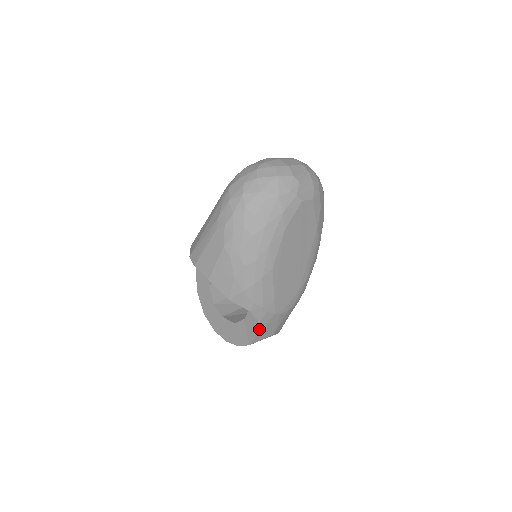
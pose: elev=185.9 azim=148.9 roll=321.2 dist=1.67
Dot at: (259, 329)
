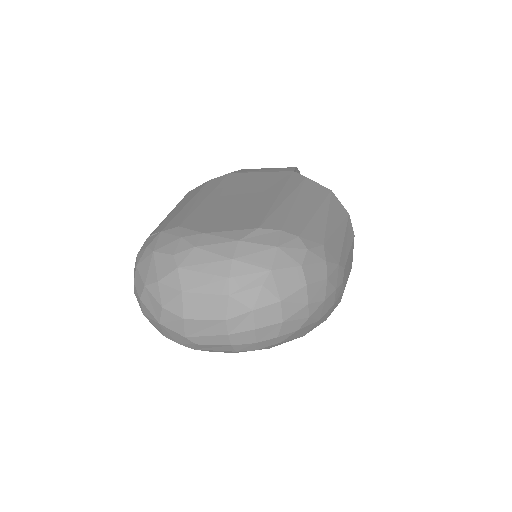
Dot at: occluded
